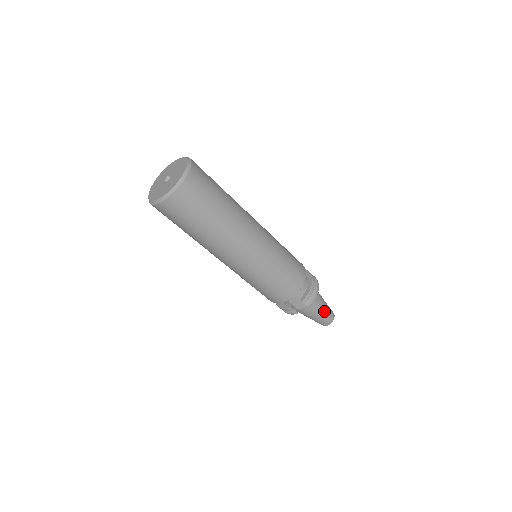
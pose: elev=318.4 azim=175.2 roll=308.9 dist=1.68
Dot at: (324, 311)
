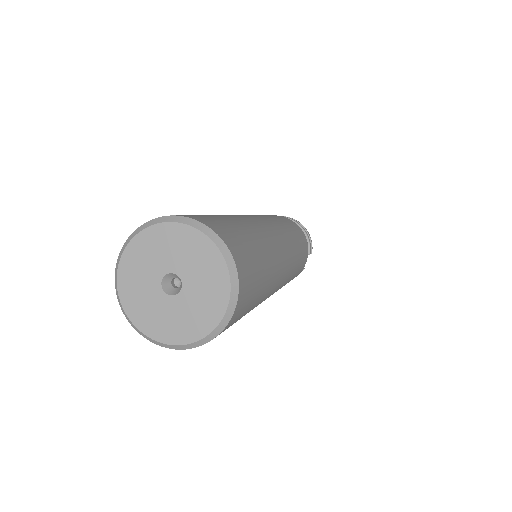
Dot at: occluded
